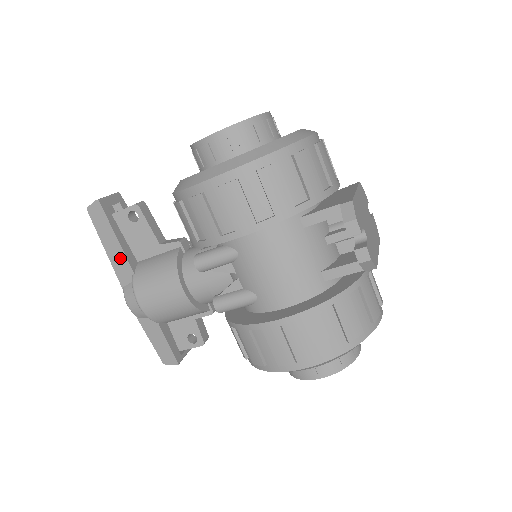
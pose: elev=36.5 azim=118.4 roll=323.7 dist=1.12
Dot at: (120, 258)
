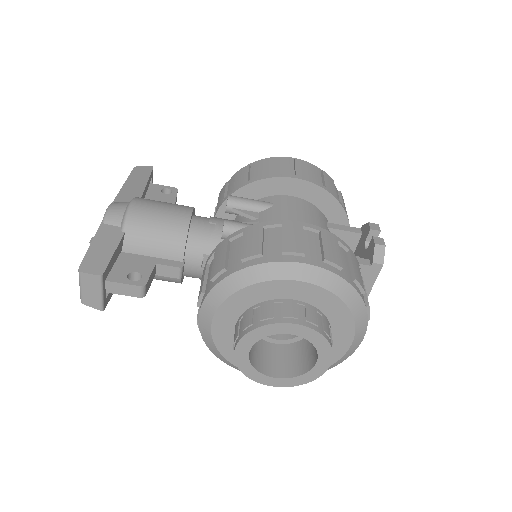
Dot at: (136, 190)
